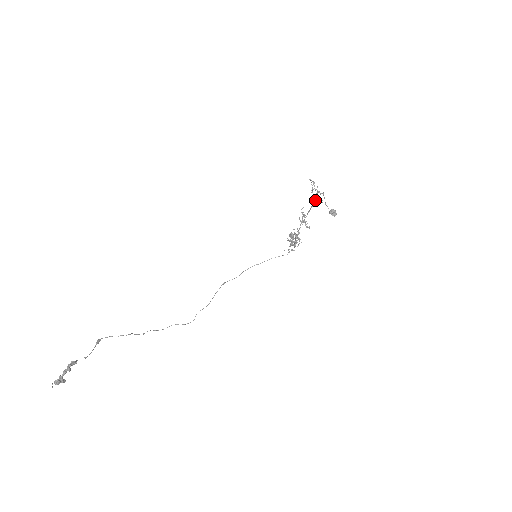
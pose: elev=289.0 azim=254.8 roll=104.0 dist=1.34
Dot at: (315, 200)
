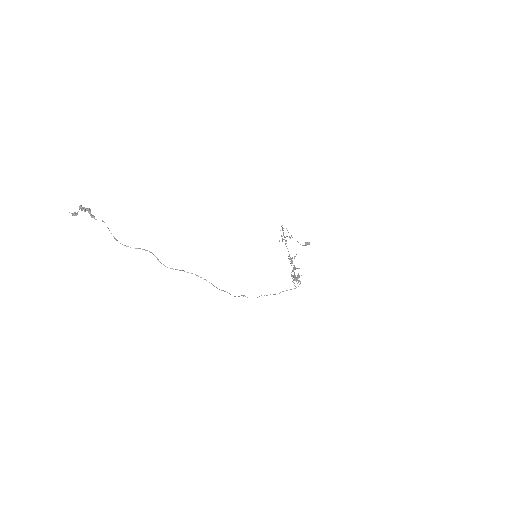
Dot at: occluded
